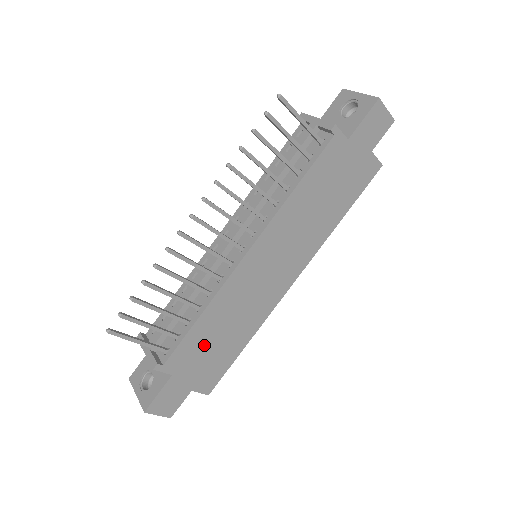
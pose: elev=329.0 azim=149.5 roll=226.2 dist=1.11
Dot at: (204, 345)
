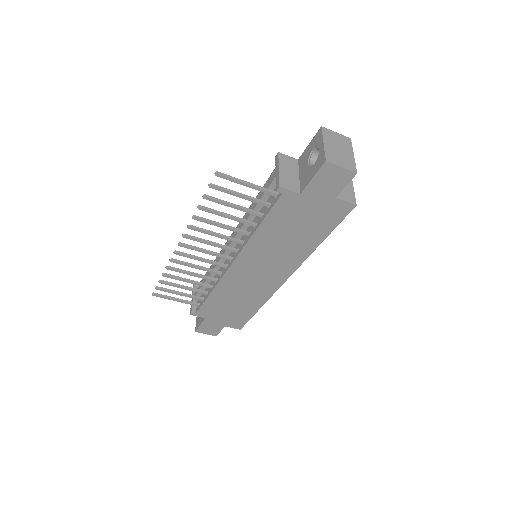
Dot at: (222, 307)
